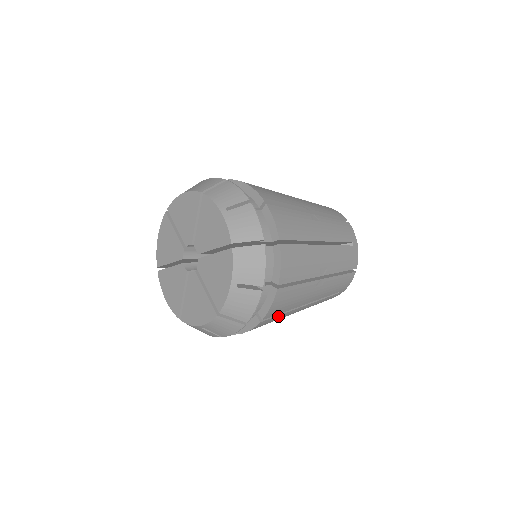
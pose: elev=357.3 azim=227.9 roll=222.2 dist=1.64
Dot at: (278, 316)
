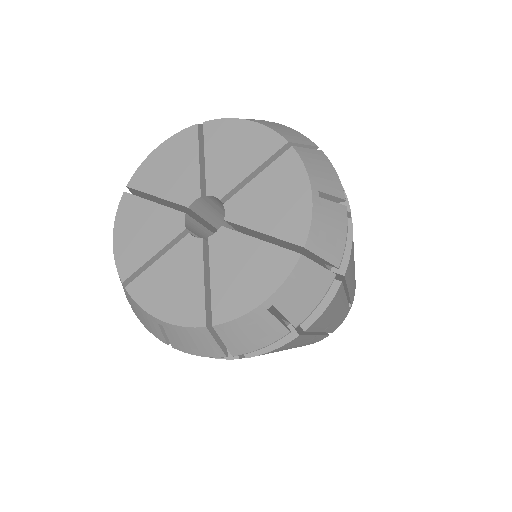
Dot at: (342, 293)
